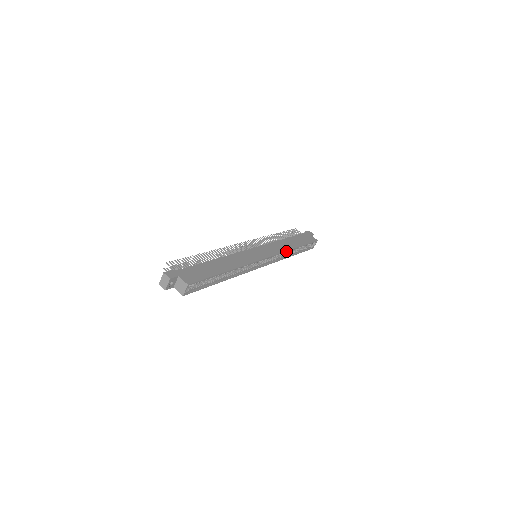
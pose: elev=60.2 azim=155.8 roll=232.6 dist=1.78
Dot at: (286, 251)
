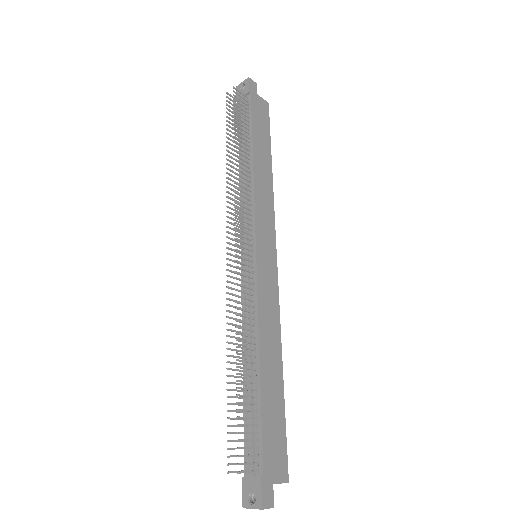
Dot at: (273, 199)
